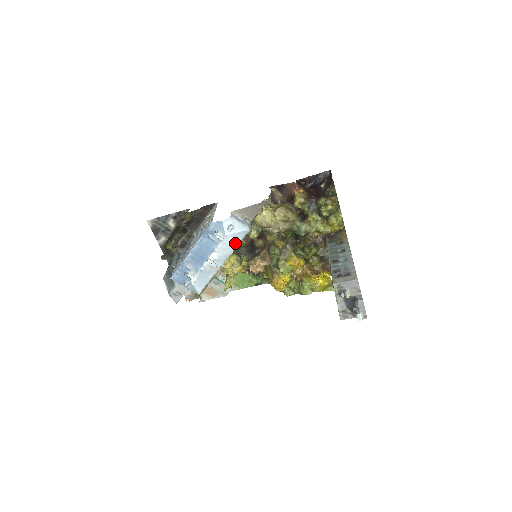
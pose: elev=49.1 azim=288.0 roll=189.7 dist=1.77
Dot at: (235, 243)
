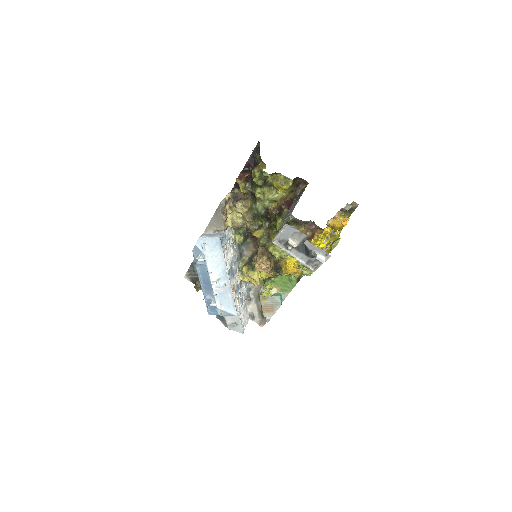
Dot at: (220, 256)
